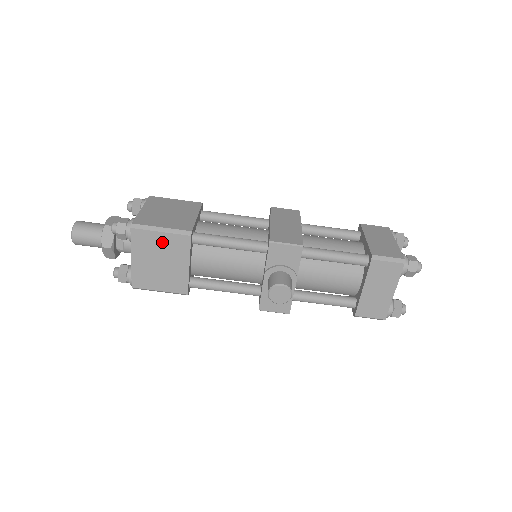
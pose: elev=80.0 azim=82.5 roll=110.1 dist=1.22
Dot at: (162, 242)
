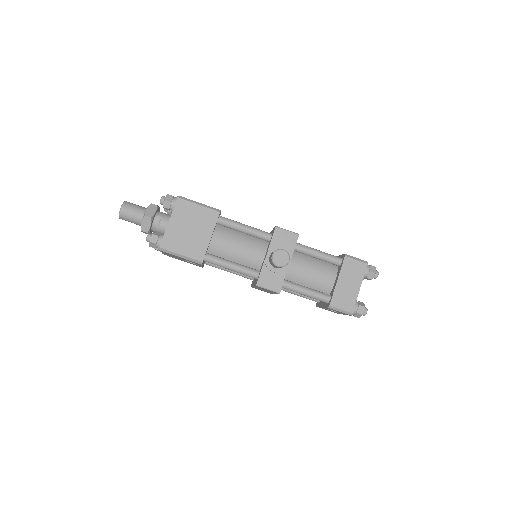
Dot at: (197, 213)
